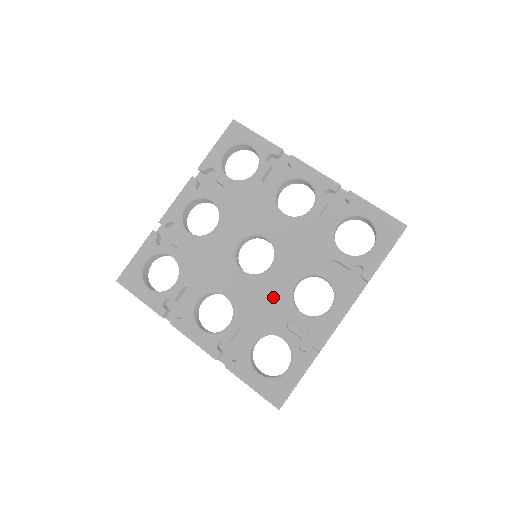
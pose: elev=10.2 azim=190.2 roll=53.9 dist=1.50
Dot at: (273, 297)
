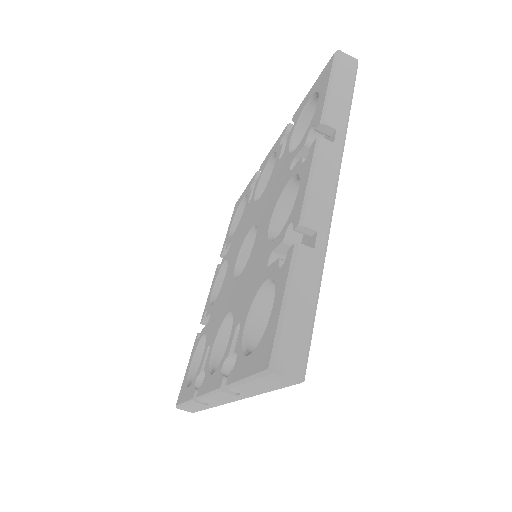
Dot at: (257, 260)
